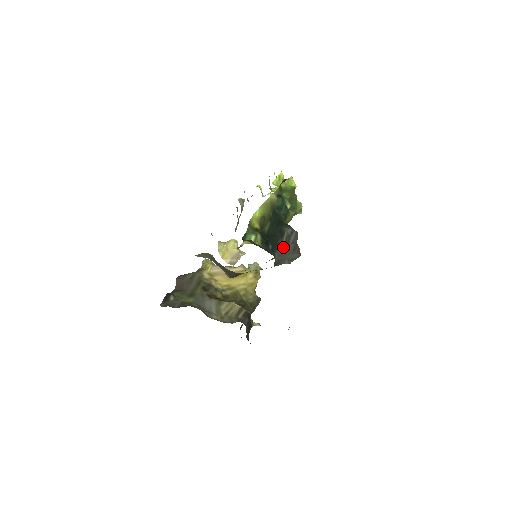
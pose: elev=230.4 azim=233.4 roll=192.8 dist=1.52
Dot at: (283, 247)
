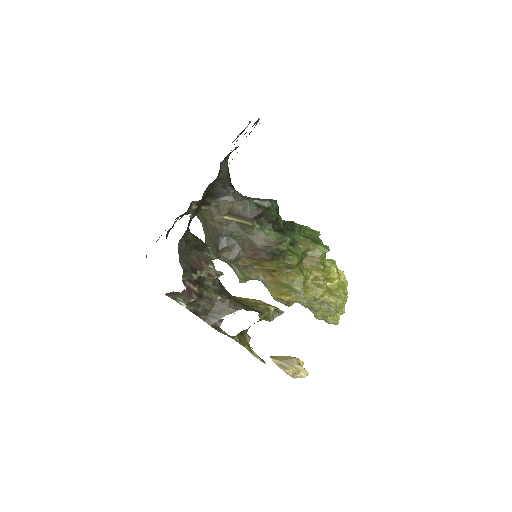
Dot at: occluded
